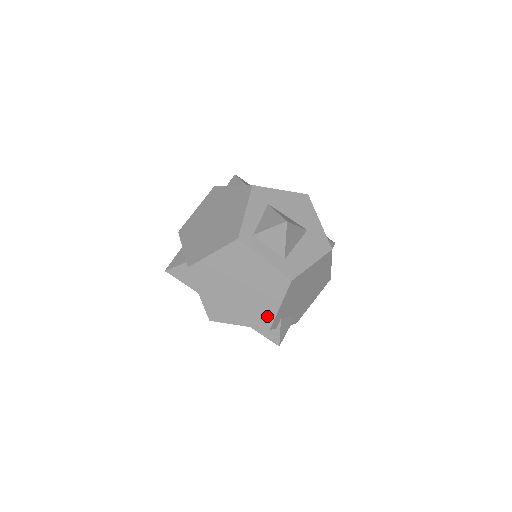
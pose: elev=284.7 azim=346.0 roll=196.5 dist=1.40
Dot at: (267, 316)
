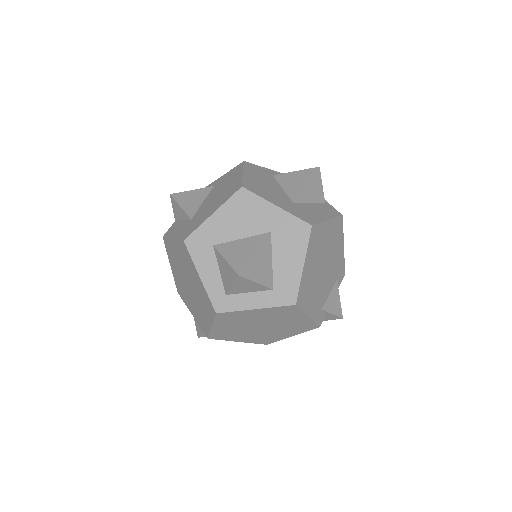
Dot at: (306, 324)
